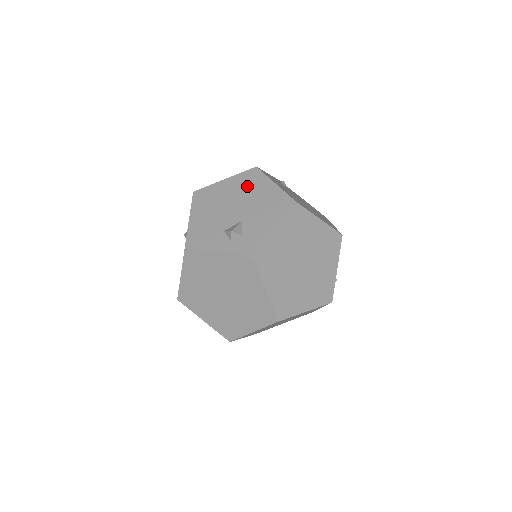
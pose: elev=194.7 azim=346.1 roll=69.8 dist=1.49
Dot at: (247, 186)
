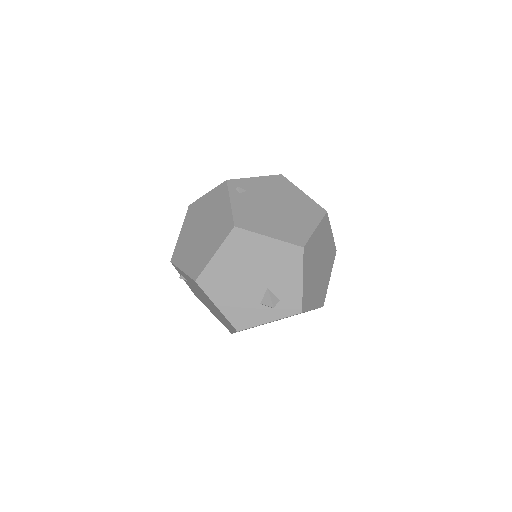
Dot at: (244, 252)
